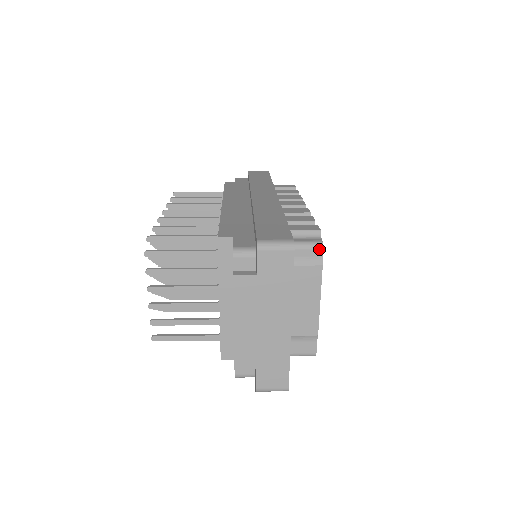
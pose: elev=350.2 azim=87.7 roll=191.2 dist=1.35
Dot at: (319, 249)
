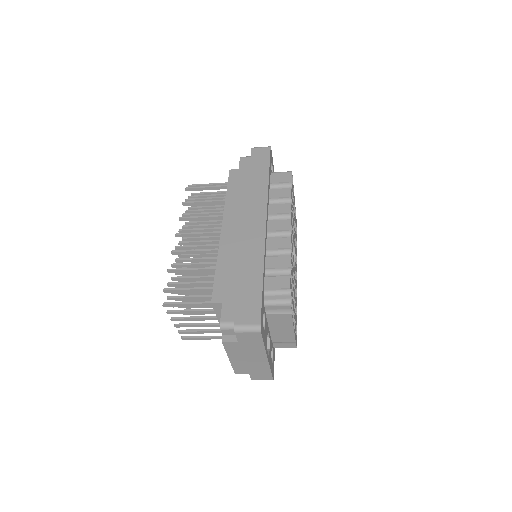
Dot at: (288, 306)
